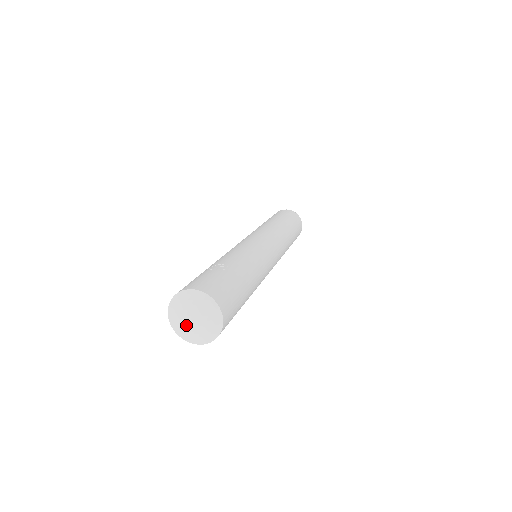
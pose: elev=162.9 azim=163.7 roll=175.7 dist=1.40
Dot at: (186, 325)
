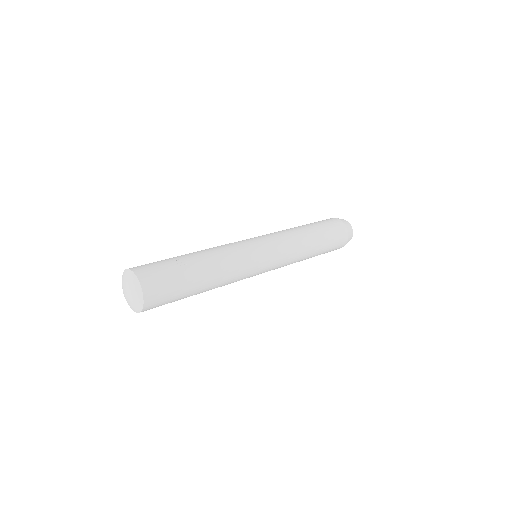
Dot at: (124, 291)
